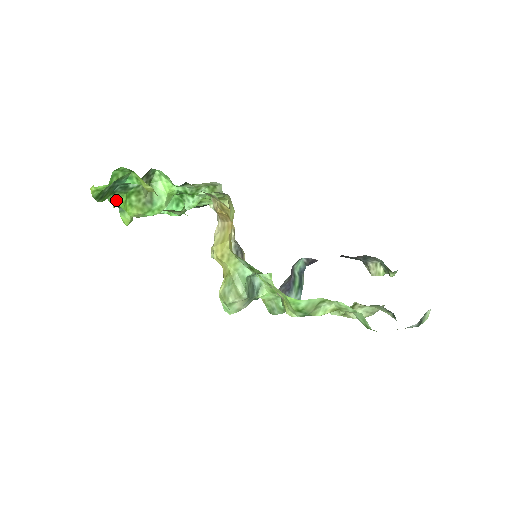
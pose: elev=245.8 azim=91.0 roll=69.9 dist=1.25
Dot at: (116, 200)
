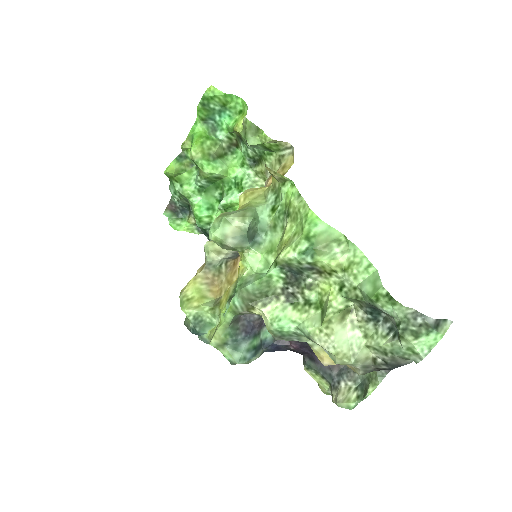
Dot at: (197, 131)
